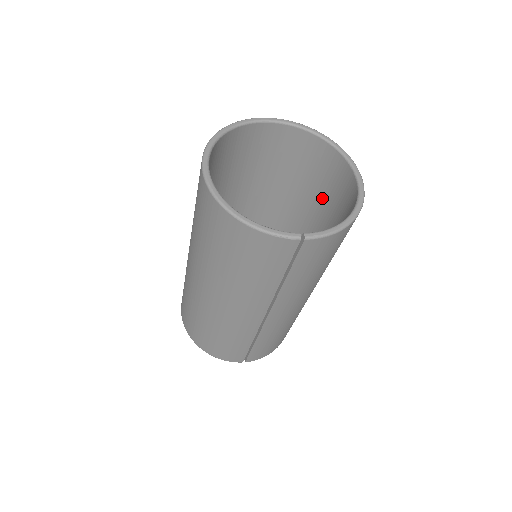
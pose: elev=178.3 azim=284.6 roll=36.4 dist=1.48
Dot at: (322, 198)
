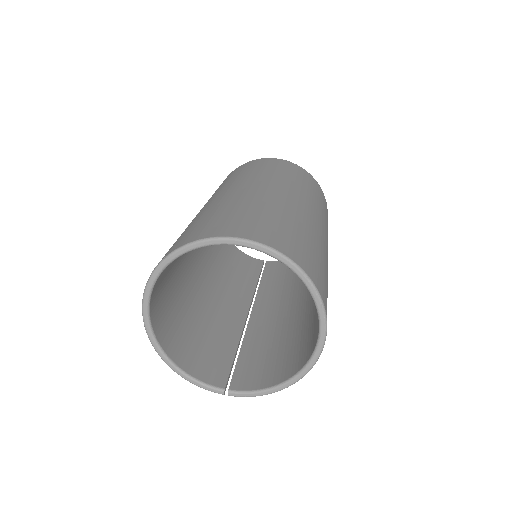
Dot at: occluded
